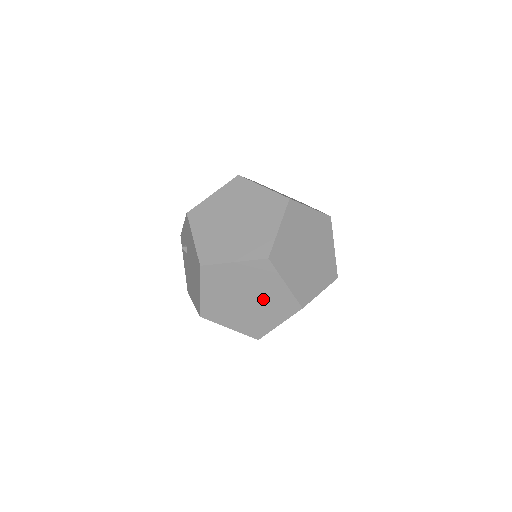
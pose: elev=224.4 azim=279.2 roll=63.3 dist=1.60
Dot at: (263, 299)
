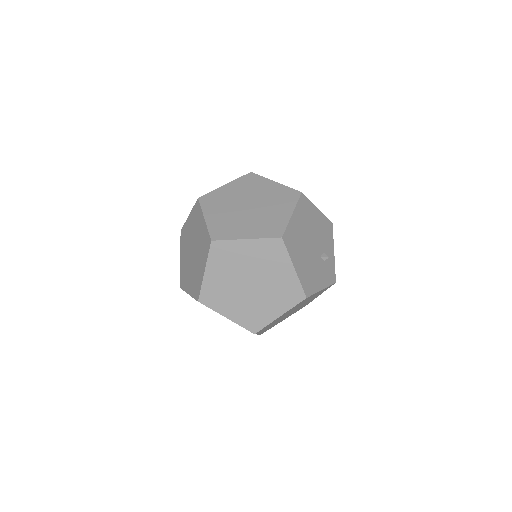
Dot at: occluded
